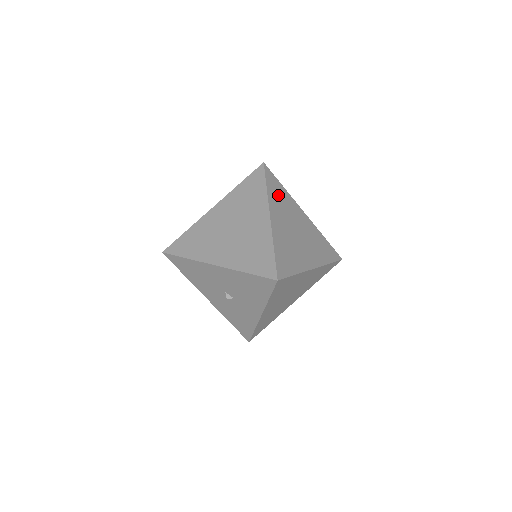
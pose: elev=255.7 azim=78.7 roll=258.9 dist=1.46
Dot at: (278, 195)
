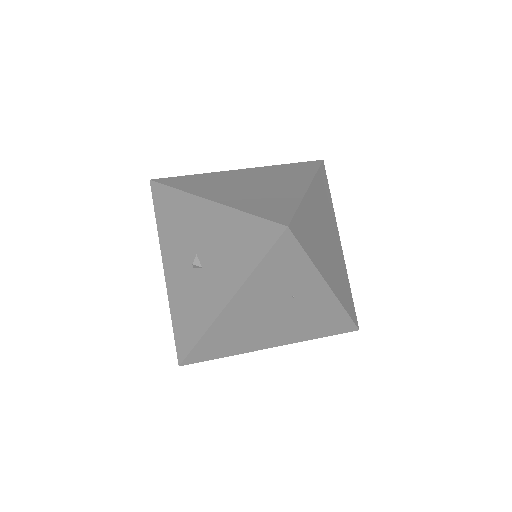
Dot at: (324, 193)
